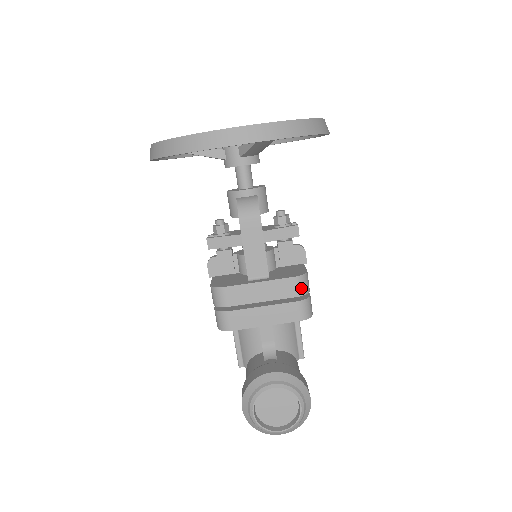
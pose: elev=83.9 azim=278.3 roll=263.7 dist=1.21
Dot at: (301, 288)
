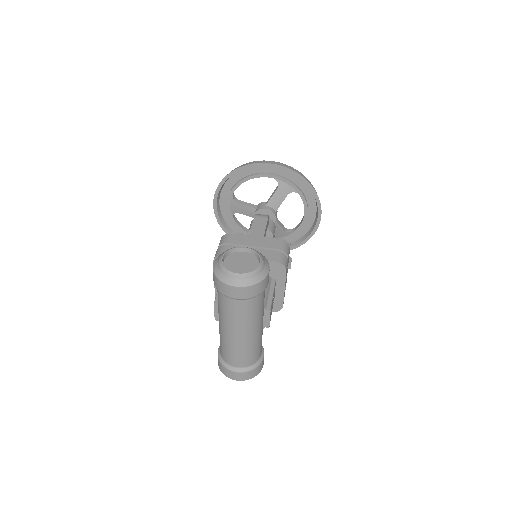
Dot at: (283, 247)
